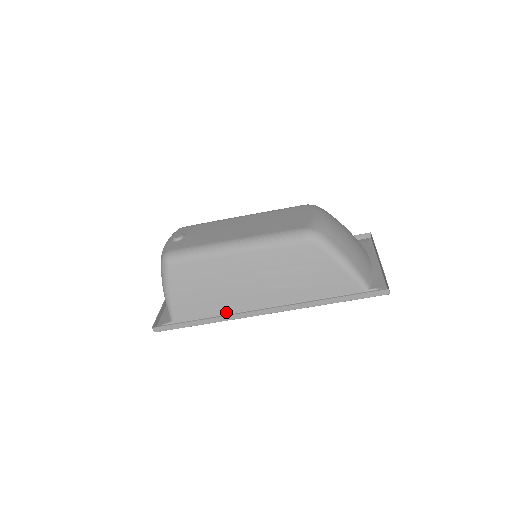
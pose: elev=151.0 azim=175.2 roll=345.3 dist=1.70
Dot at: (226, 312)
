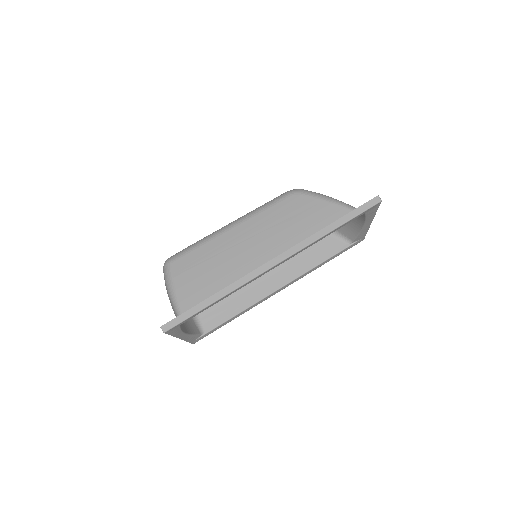
Dot at: occluded
